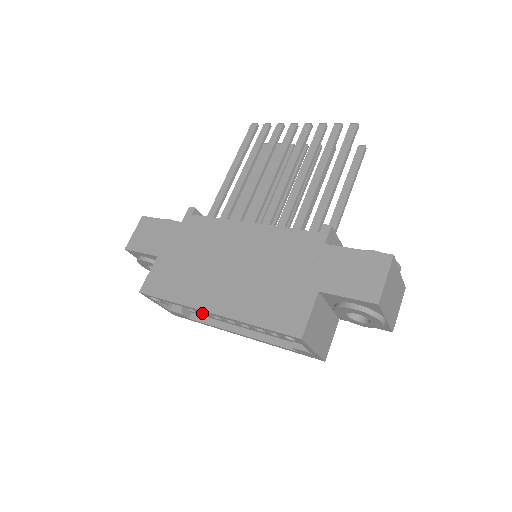
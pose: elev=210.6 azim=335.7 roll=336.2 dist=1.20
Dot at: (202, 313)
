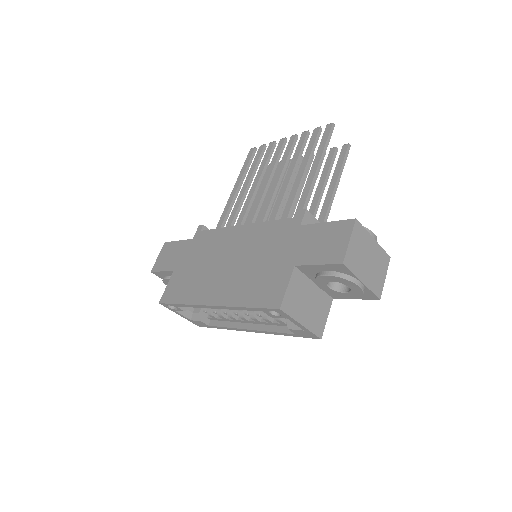
Dot at: (217, 317)
